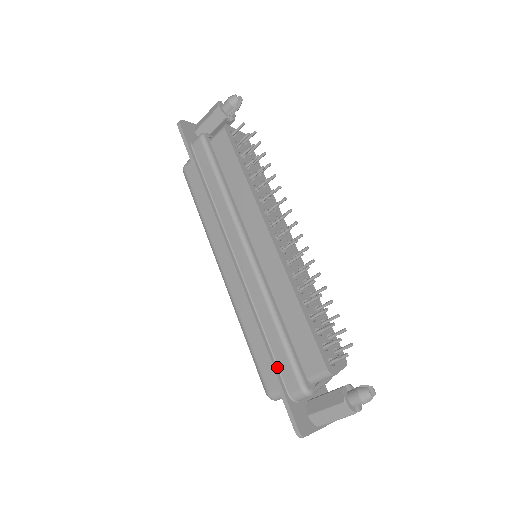
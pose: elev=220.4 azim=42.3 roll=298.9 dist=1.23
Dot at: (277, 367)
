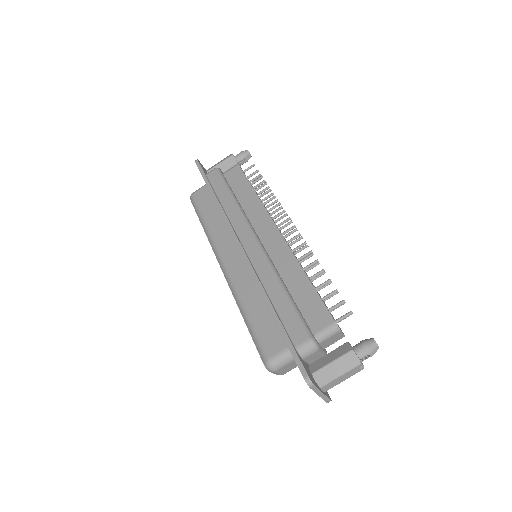
Dot at: (283, 325)
